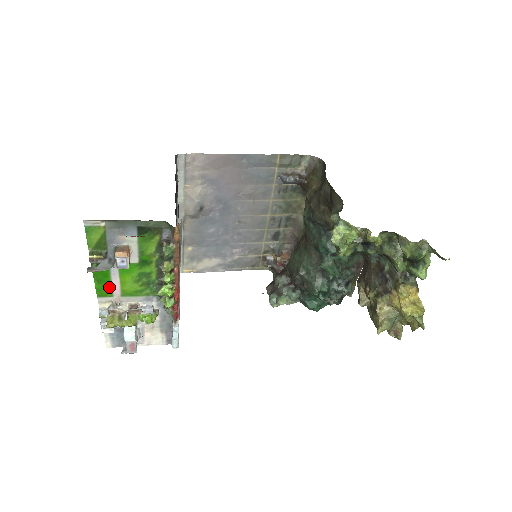
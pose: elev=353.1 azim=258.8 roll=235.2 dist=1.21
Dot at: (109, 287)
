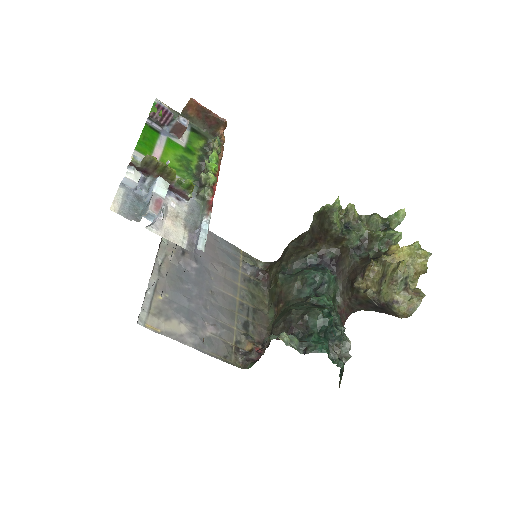
Dot at: (151, 148)
